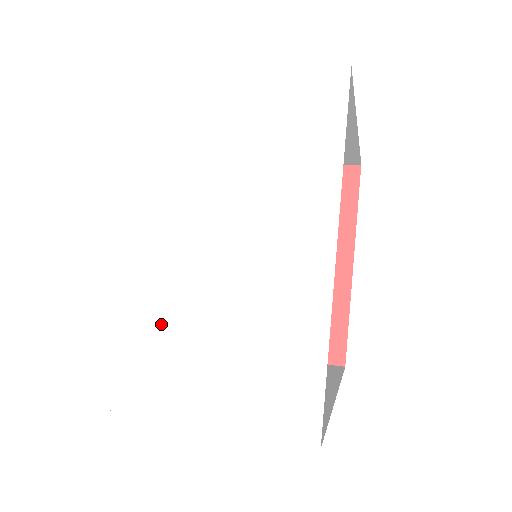
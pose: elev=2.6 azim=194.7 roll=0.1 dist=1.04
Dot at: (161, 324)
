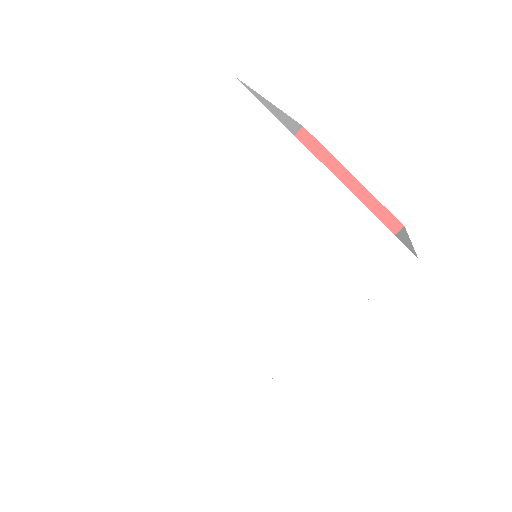
Dot at: (137, 298)
